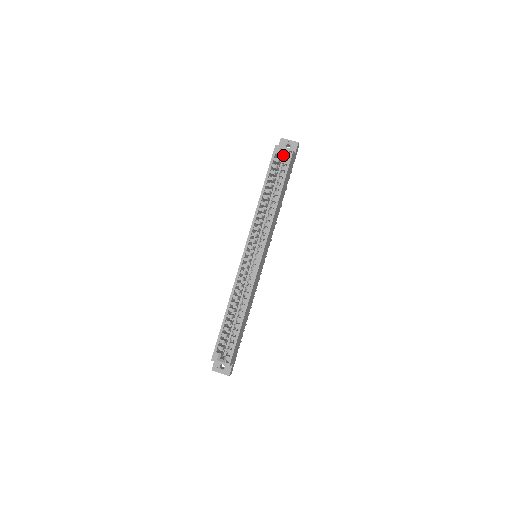
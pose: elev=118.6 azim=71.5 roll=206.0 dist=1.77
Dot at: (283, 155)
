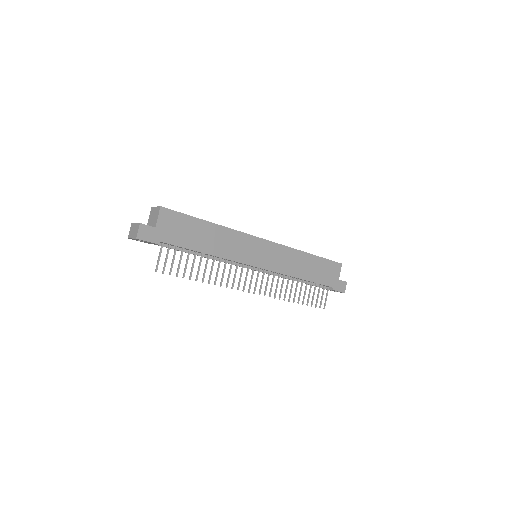
Dot at: occluded
